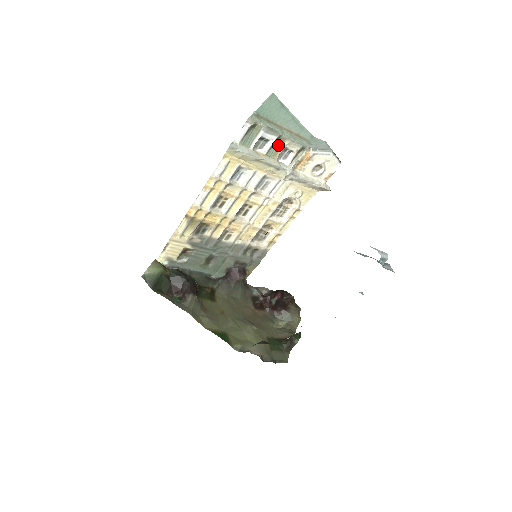
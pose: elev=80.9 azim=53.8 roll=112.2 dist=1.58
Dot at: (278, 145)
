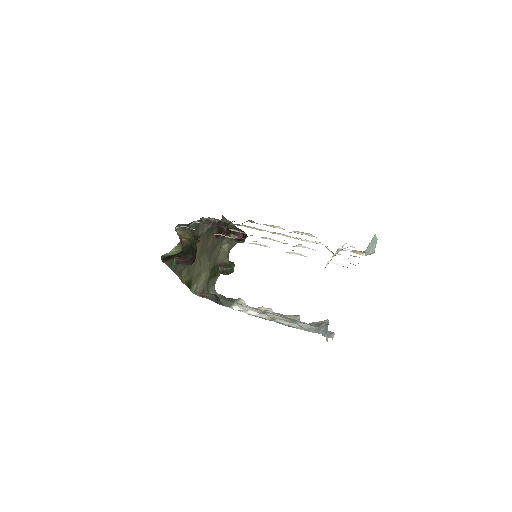
Dot at: (350, 255)
